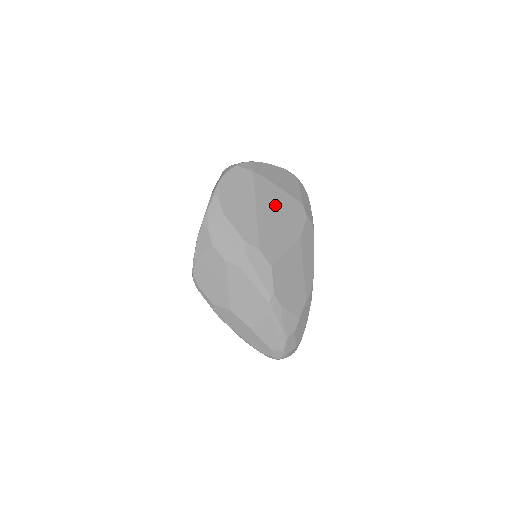
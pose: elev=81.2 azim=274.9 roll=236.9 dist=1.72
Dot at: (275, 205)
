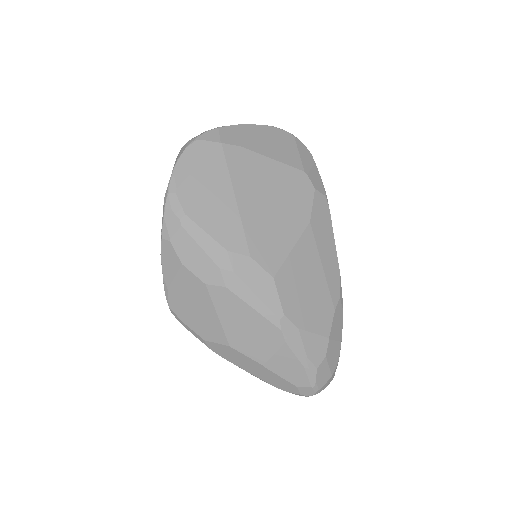
Dot at: (263, 184)
